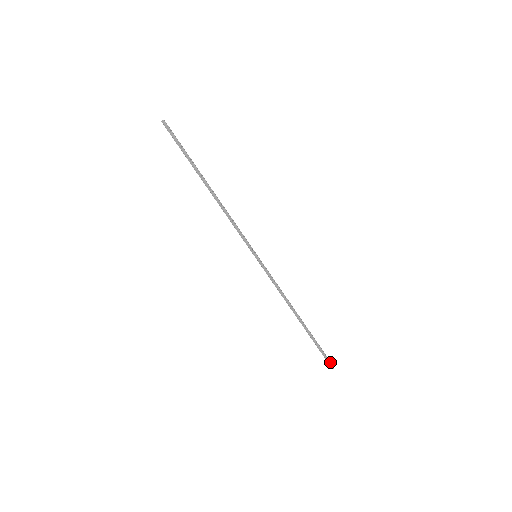
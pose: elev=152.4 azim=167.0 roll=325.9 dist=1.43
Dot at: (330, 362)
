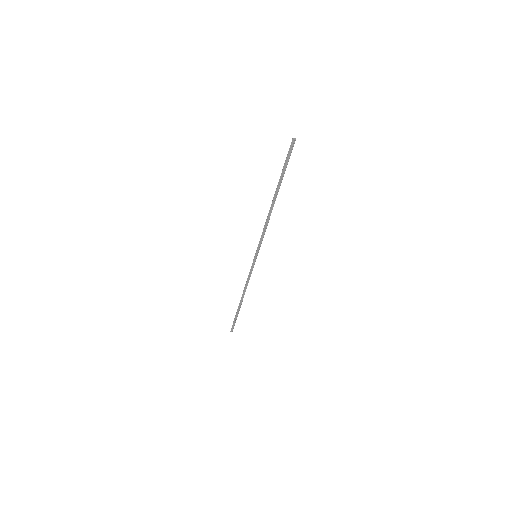
Dot at: (233, 328)
